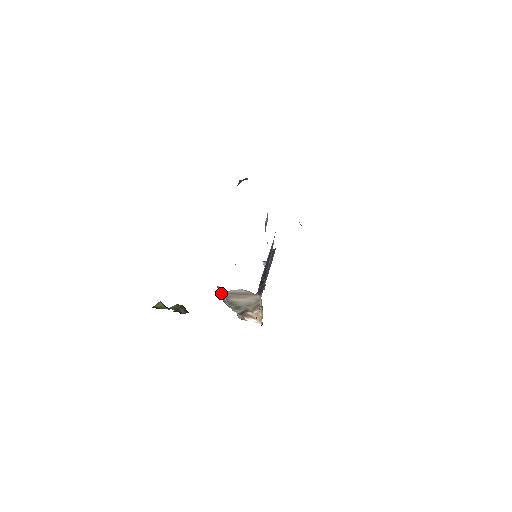
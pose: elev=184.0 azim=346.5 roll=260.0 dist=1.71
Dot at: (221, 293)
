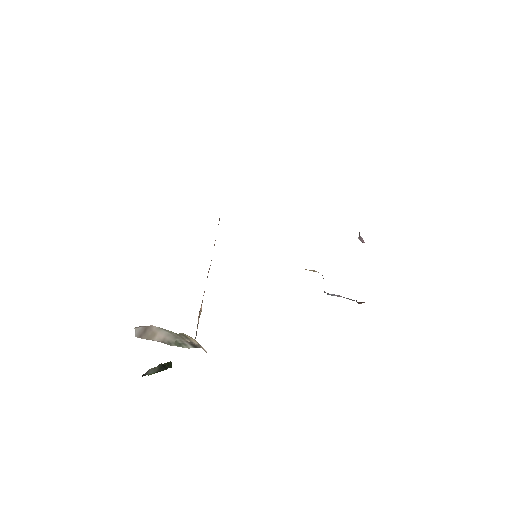
Dot at: occluded
